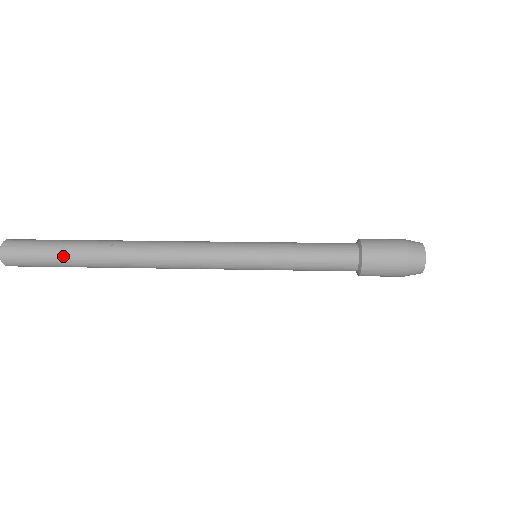
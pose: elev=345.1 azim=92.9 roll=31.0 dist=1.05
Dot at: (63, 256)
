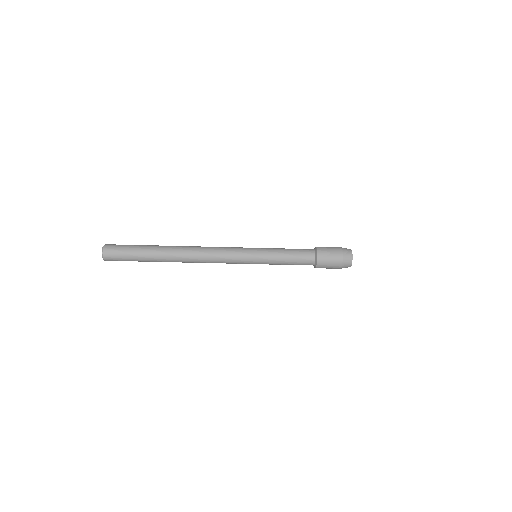
Dot at: (143, 246)
